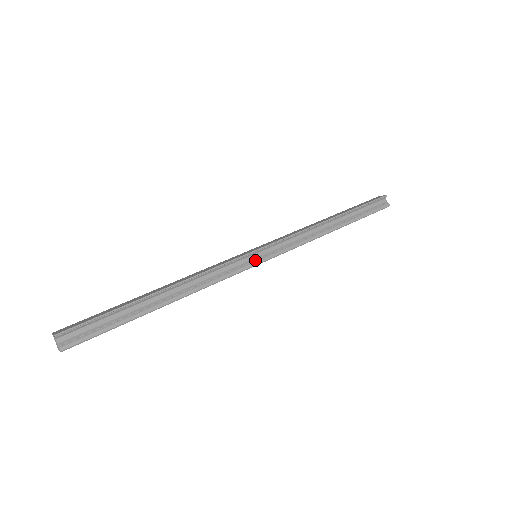
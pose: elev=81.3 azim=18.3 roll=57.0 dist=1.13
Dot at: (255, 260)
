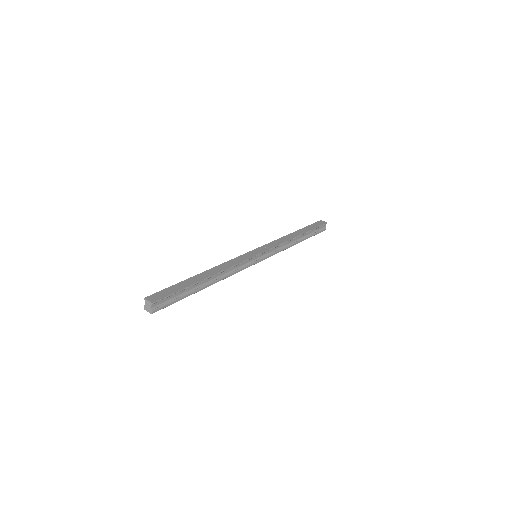
Dot at: (256, 260)
